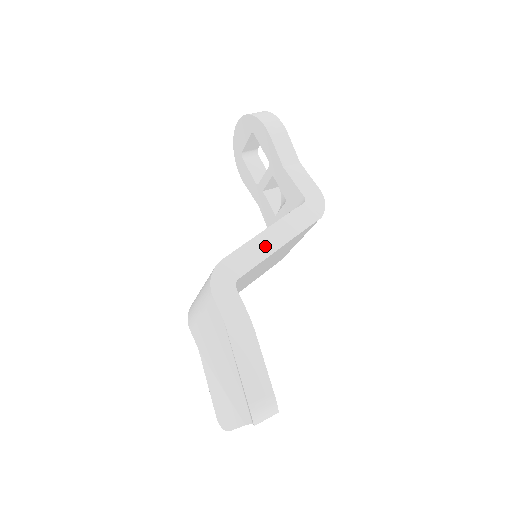
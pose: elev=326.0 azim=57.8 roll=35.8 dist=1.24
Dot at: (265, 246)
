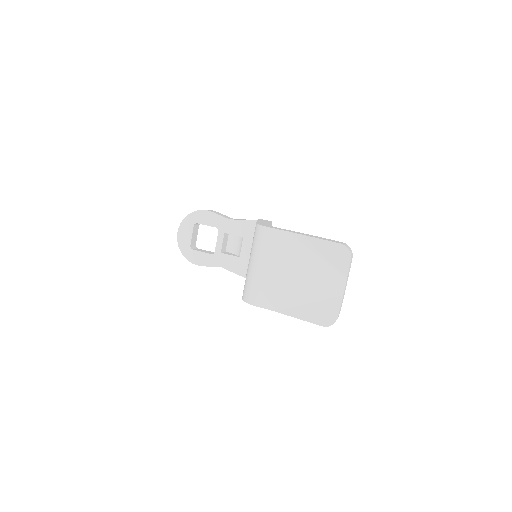
Dot at: occluded
